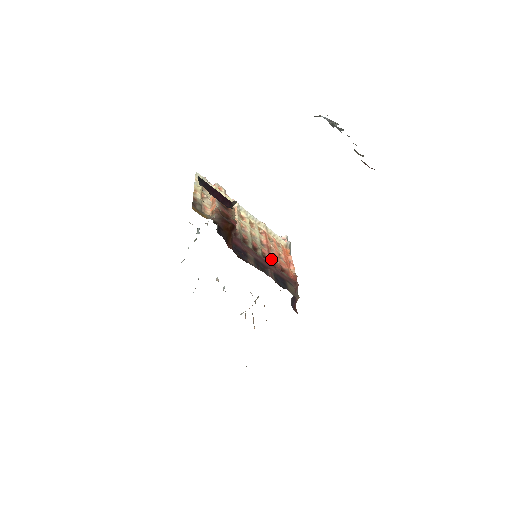
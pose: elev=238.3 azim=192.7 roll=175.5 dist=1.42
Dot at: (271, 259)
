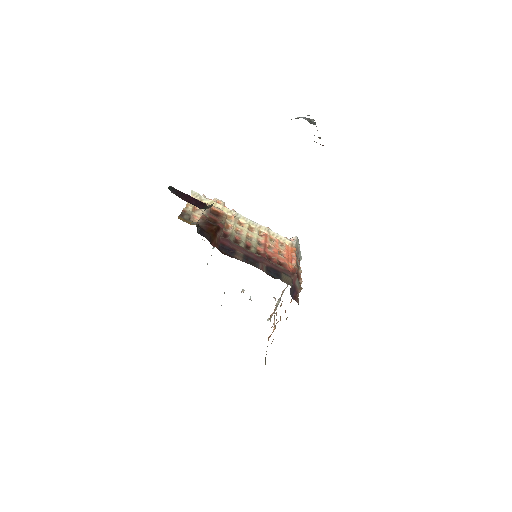
Dot at: (267, 255)
